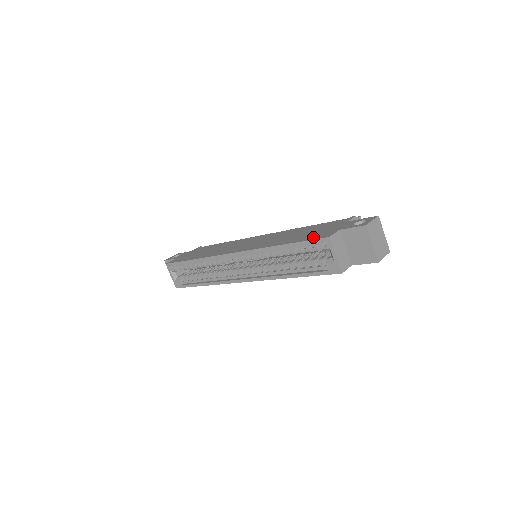
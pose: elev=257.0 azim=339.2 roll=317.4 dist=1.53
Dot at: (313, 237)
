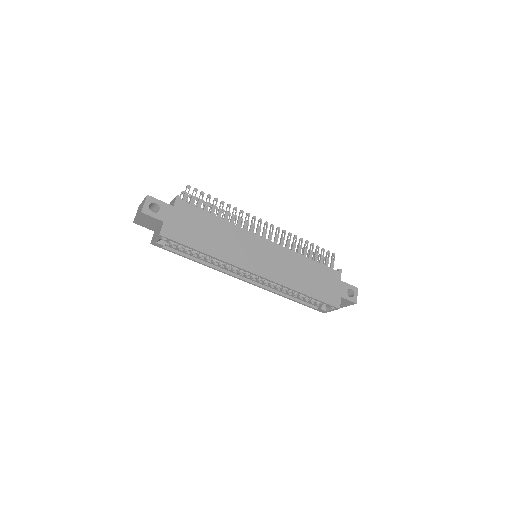
Dot at: (328, 299)
